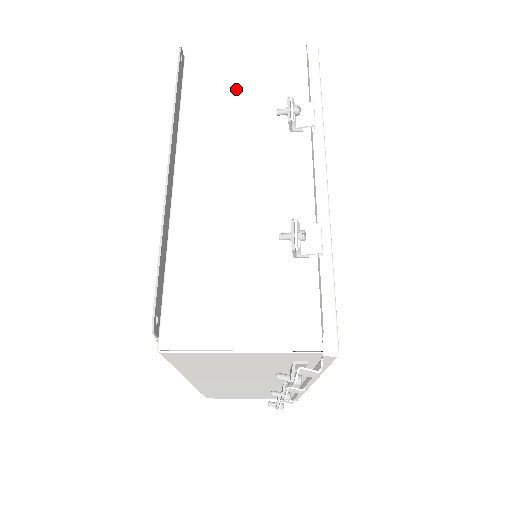
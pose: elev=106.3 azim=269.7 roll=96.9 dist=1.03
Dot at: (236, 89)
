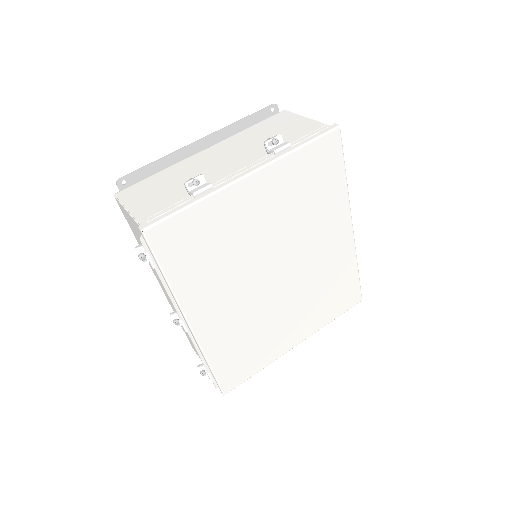
Dot at: (277, 130)
